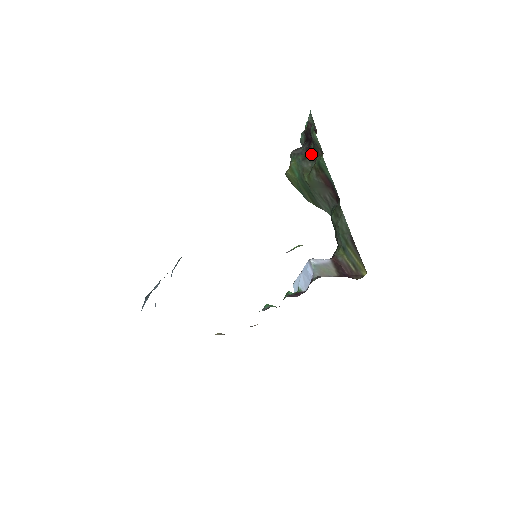
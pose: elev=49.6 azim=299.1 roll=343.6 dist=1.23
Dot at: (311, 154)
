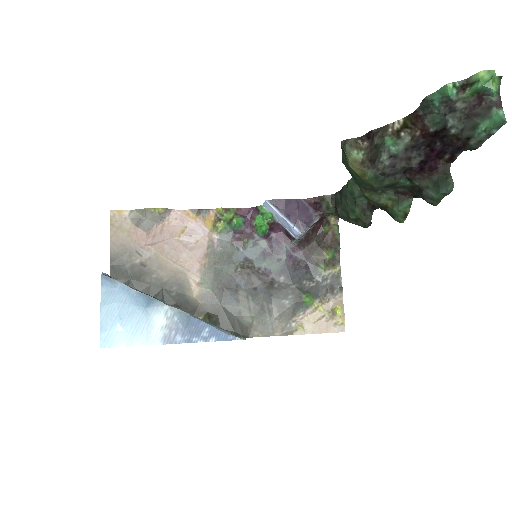
Dot at: (402, 186)
